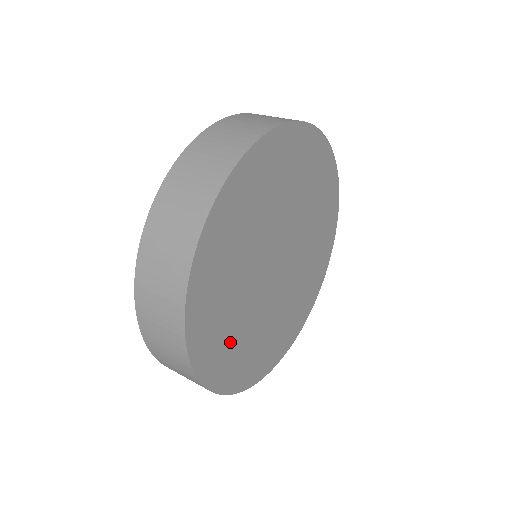
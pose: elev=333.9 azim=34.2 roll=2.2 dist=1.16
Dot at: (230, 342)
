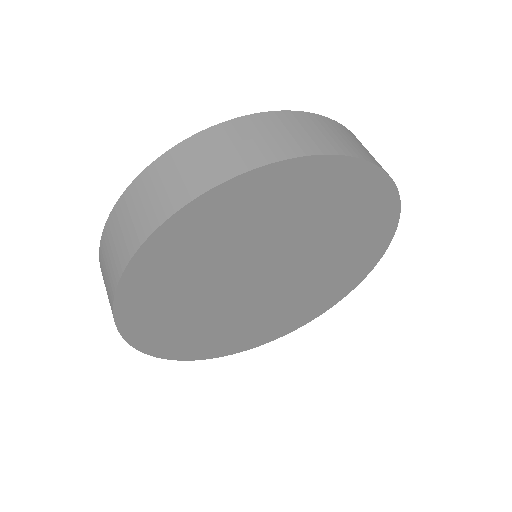
Dot at: (185, 330)
